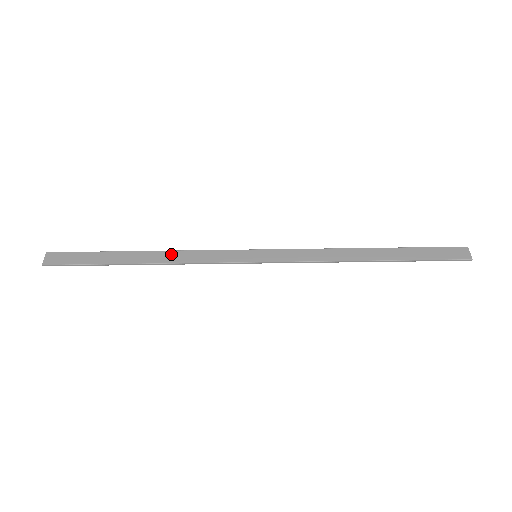
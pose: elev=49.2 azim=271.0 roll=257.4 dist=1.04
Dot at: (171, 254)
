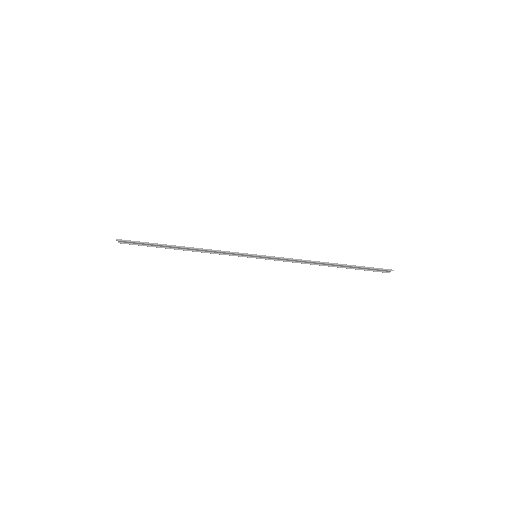
Dot at: (201, 250)
